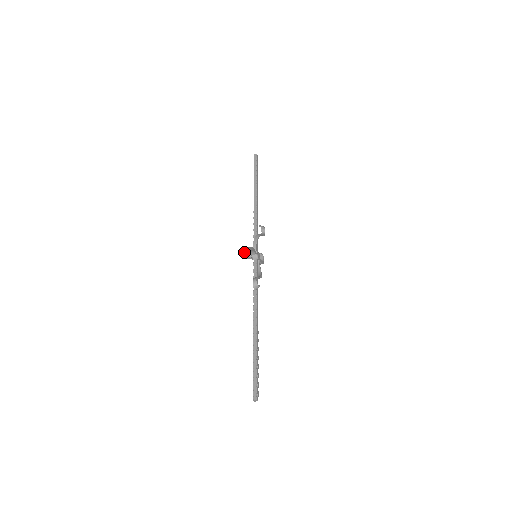
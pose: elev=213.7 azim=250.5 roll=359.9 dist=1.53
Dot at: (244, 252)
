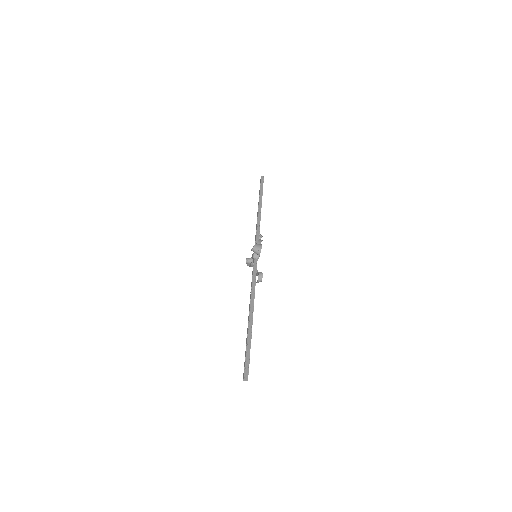
Dot at: (257, 245)
